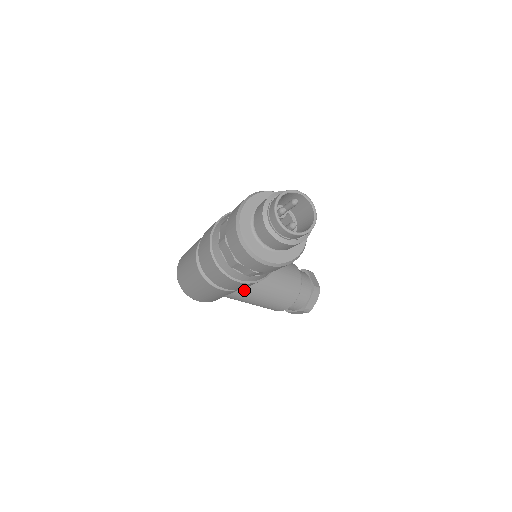
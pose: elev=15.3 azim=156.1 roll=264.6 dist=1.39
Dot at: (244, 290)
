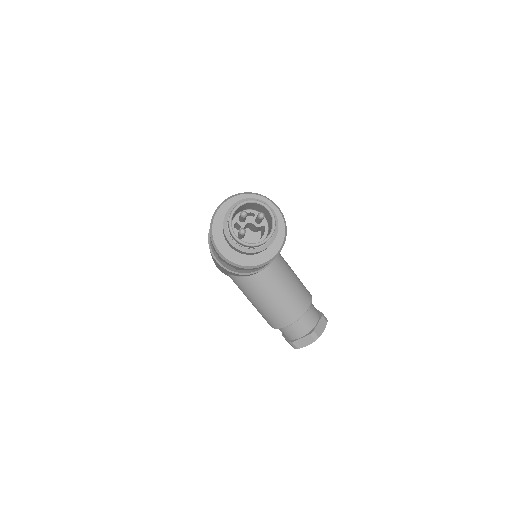
Dot at: (241, 280)
